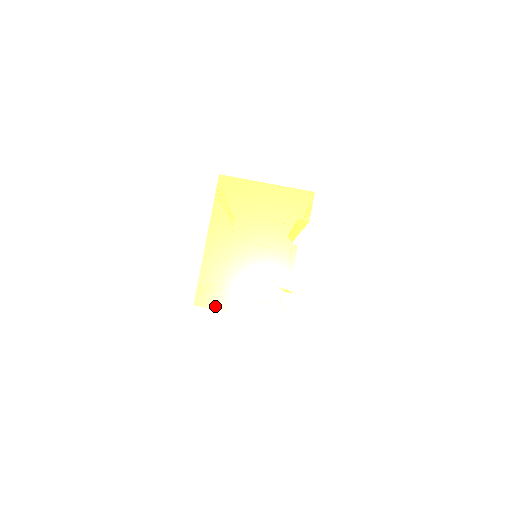
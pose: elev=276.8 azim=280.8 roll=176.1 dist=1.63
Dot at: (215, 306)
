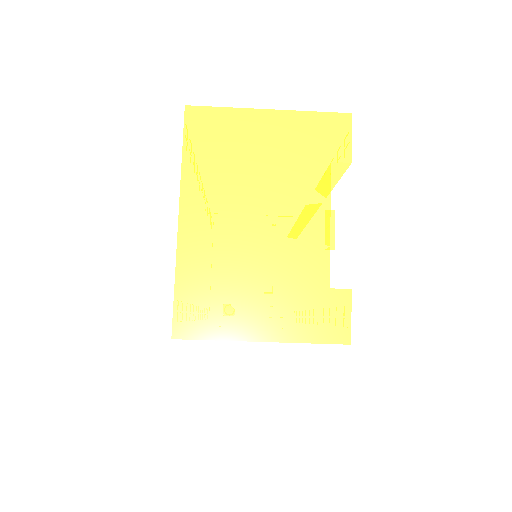
Dot at: (211, 334)
